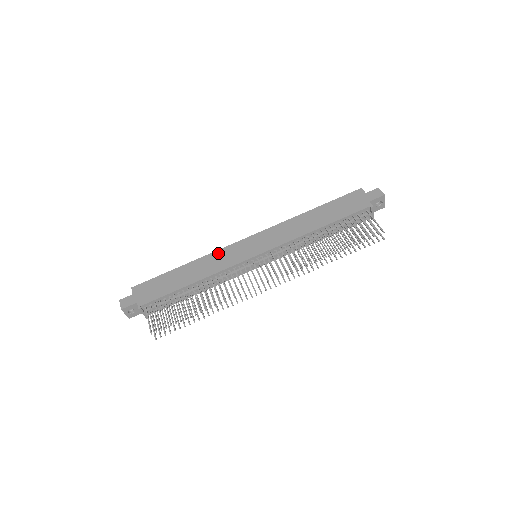
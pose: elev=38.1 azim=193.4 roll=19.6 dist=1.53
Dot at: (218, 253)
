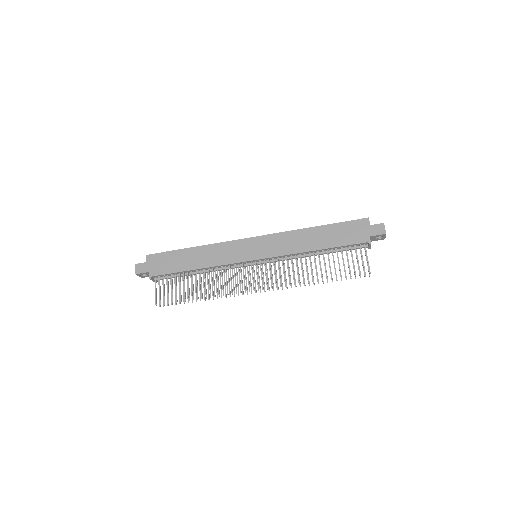
Dot at: (224, 245)
